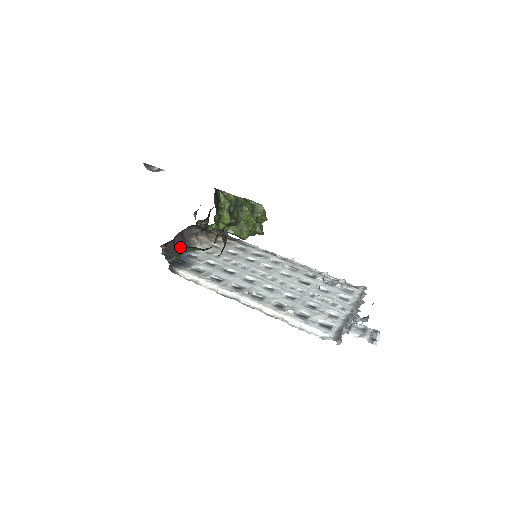
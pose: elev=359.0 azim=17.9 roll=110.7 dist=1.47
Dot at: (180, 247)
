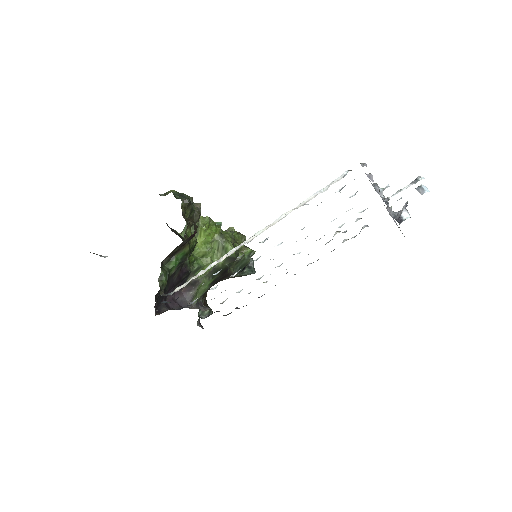
Dot at: occluded
